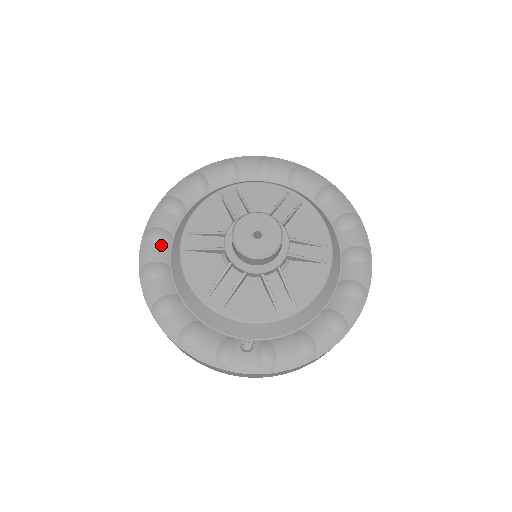
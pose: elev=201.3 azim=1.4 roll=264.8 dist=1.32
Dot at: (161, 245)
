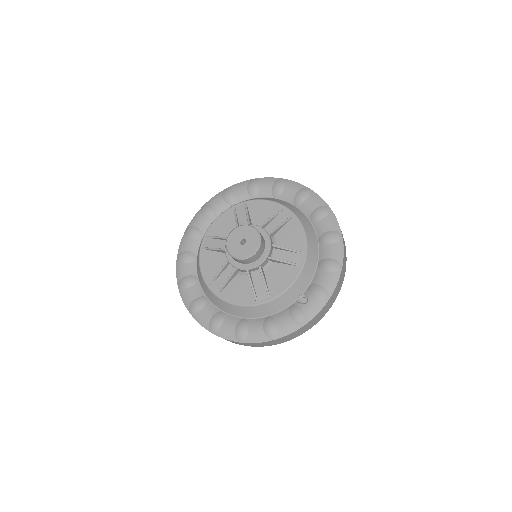
Dot at: (205, 307)
